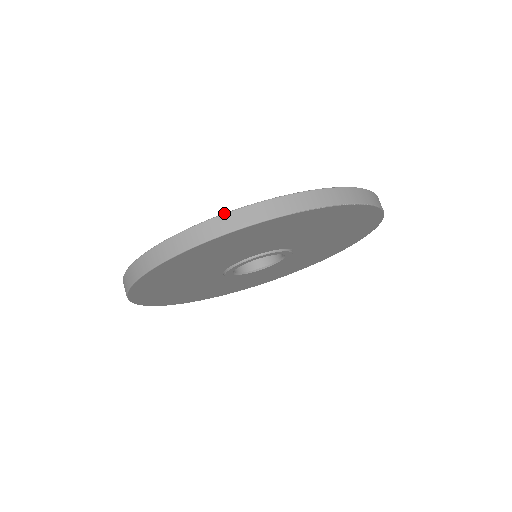
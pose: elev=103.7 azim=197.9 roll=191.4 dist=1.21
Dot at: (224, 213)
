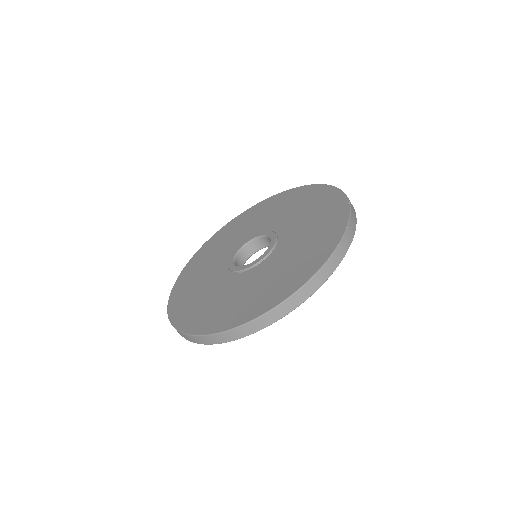
Dot at: (291, 296)
